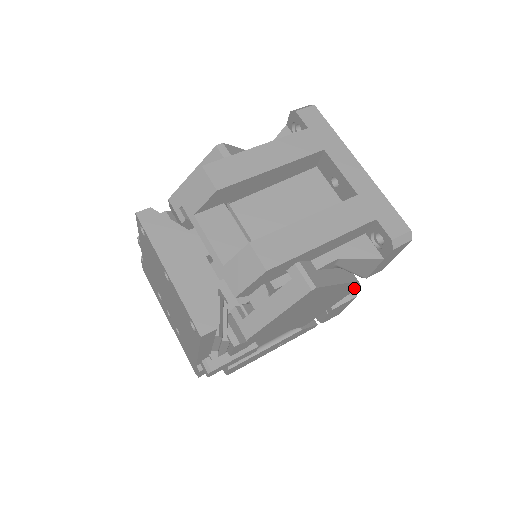
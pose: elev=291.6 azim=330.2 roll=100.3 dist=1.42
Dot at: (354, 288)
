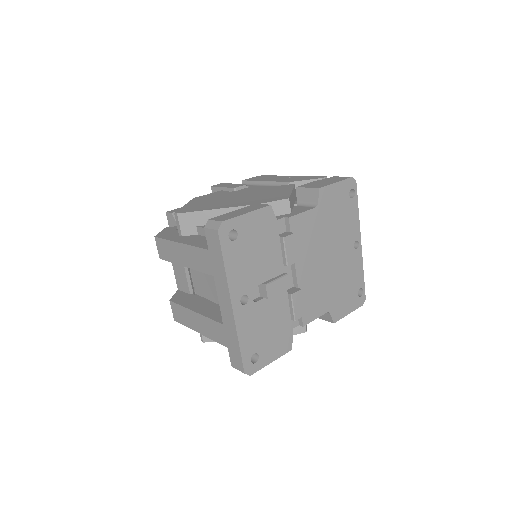
Dot at: occluded
